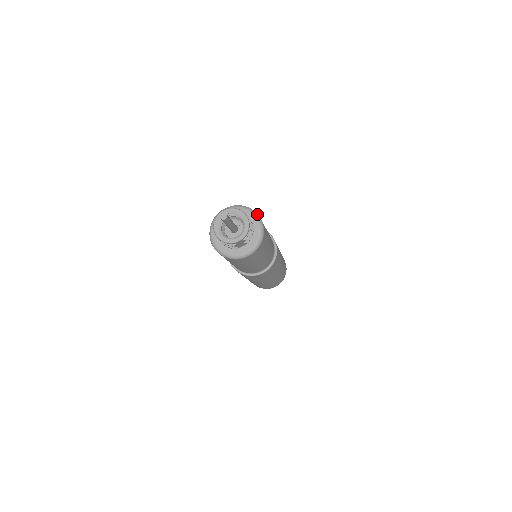
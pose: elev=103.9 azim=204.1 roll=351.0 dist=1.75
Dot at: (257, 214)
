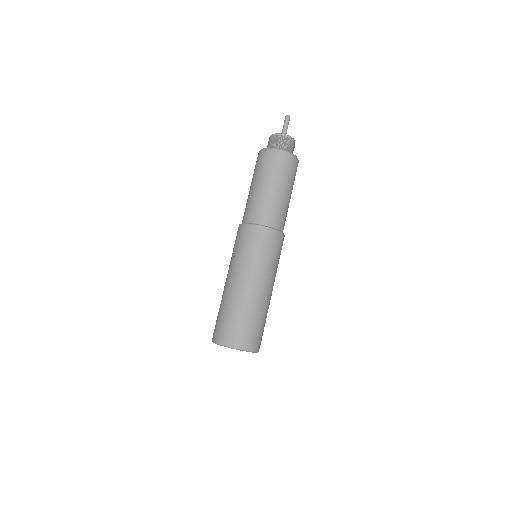
Dot at: occluded
